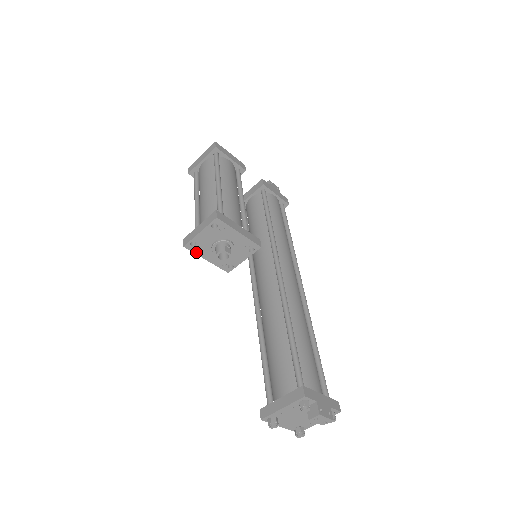
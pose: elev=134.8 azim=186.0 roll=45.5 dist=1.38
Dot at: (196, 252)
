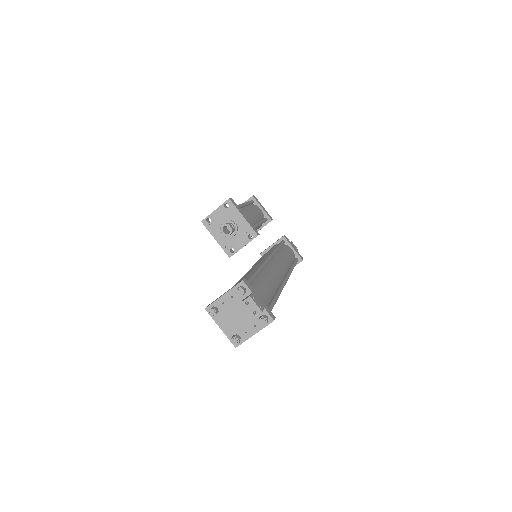
Dot at: (209, 229)
